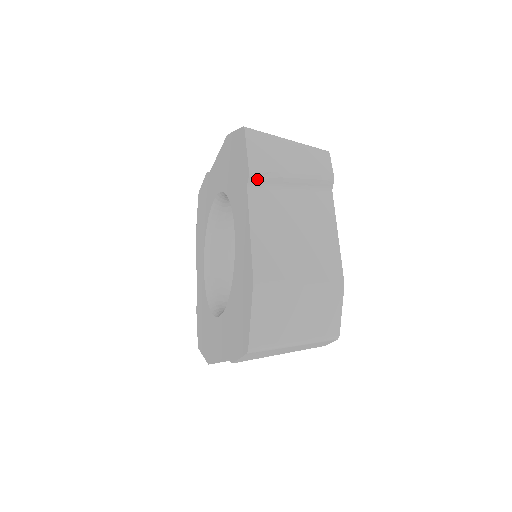
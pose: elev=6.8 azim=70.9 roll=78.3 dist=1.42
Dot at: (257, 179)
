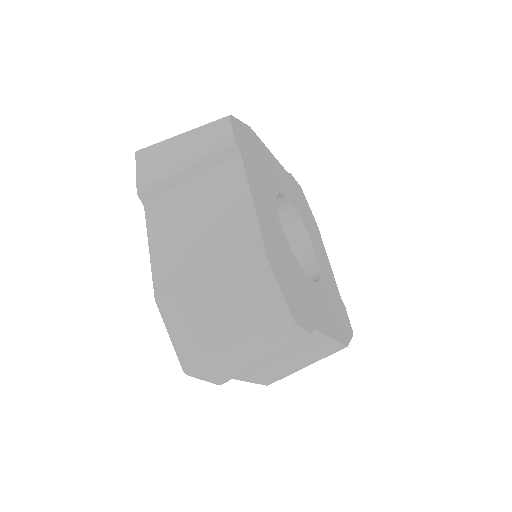
Dot at: (148, 194)
